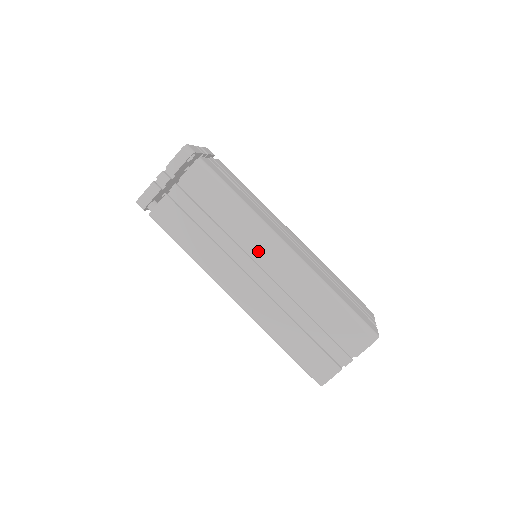
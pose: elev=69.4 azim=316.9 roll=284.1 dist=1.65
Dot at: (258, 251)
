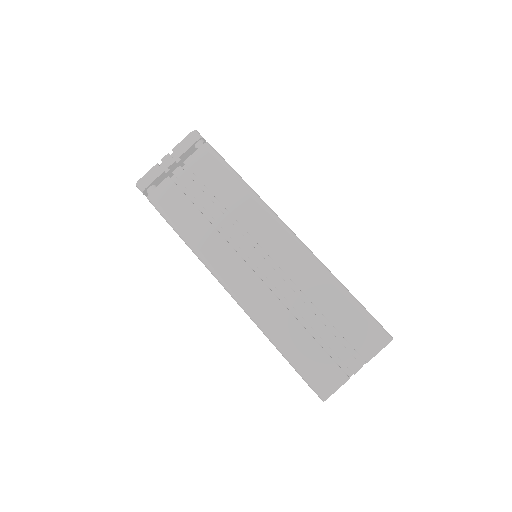
Dot at: (260, 236)
